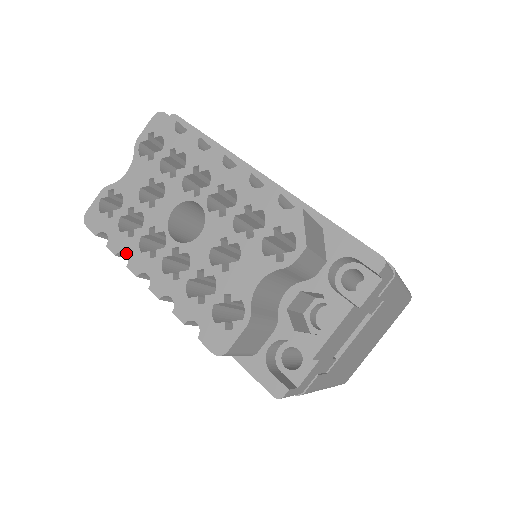
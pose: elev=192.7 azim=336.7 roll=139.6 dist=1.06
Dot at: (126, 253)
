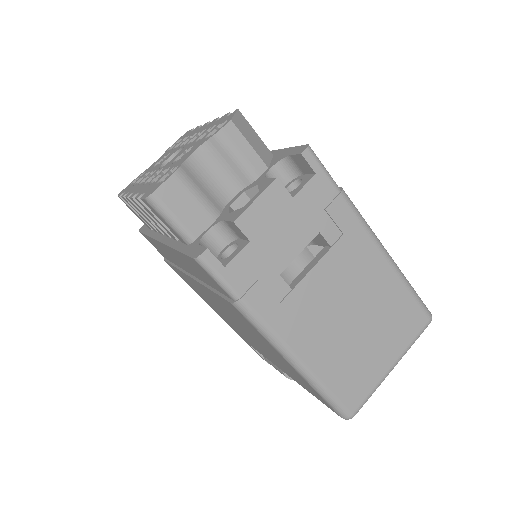
Dot at: (129, 191)
